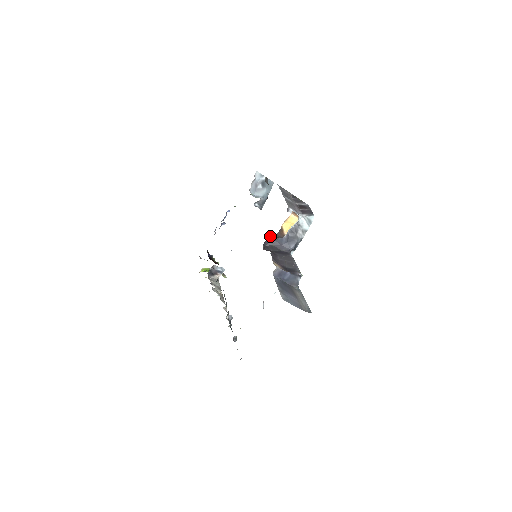
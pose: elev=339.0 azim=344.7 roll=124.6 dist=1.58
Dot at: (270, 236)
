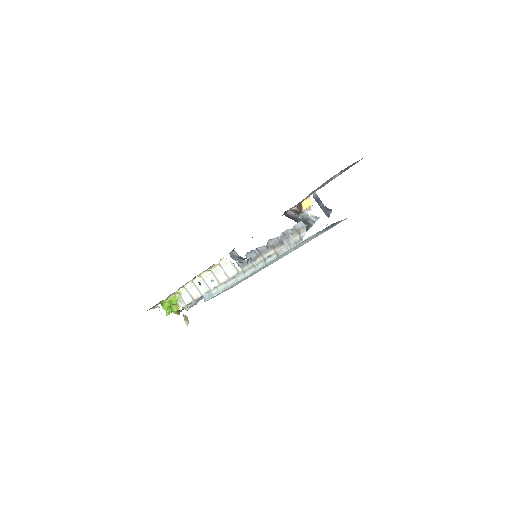
Dot at: (289, 211)
